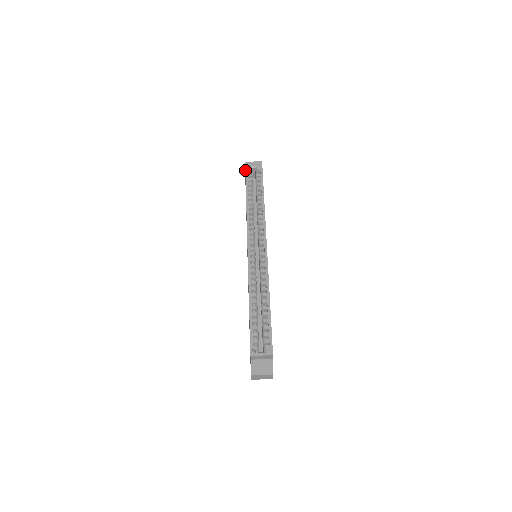
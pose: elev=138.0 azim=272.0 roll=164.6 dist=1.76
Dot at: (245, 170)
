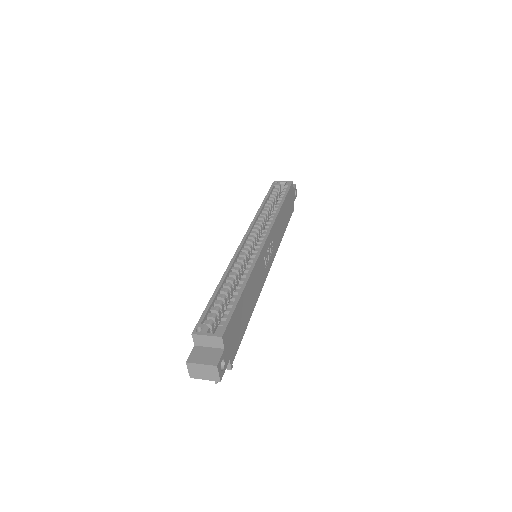
Dot at: (272, 184)
